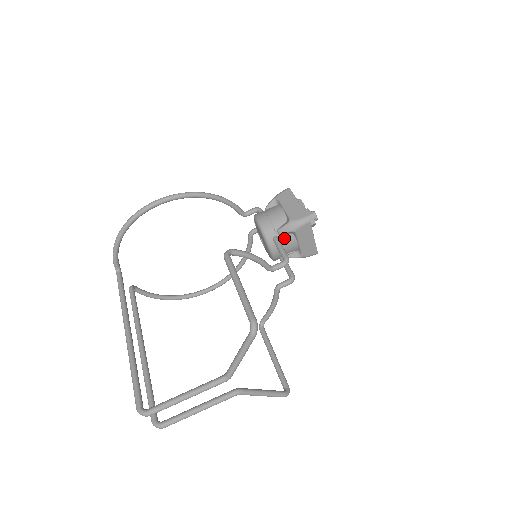
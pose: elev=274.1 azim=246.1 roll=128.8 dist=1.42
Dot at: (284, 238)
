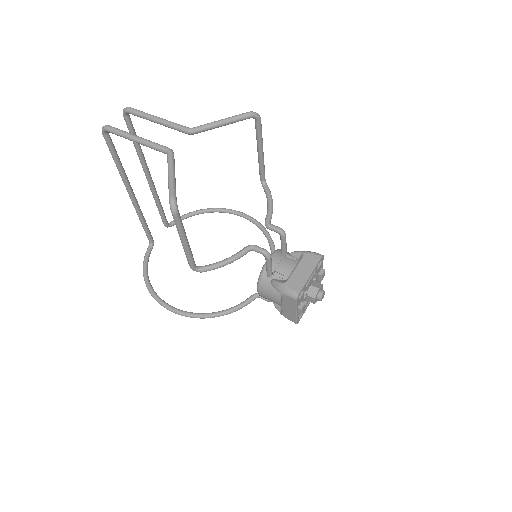
Dot at: occluded
